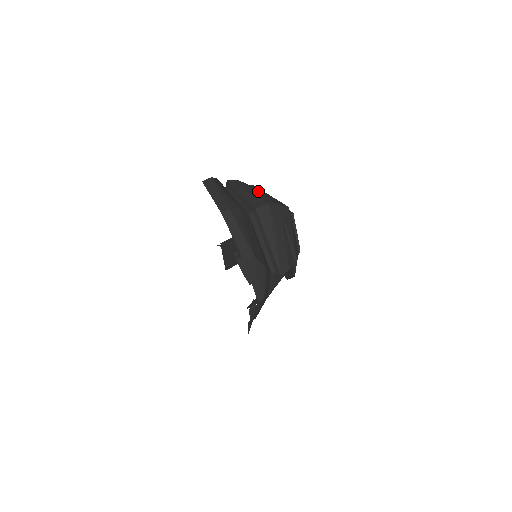
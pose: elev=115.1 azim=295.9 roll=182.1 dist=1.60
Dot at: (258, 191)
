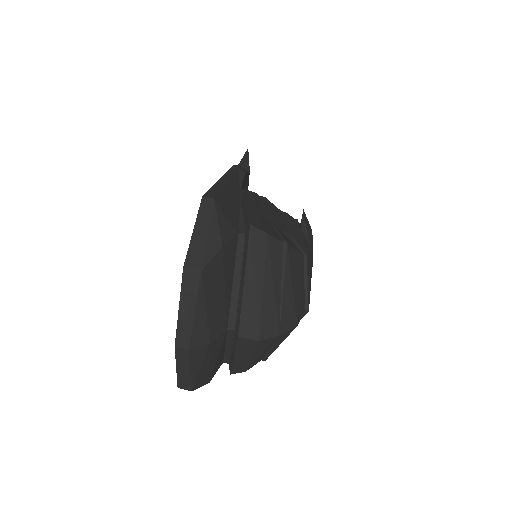
Dot at: (277, 281)
